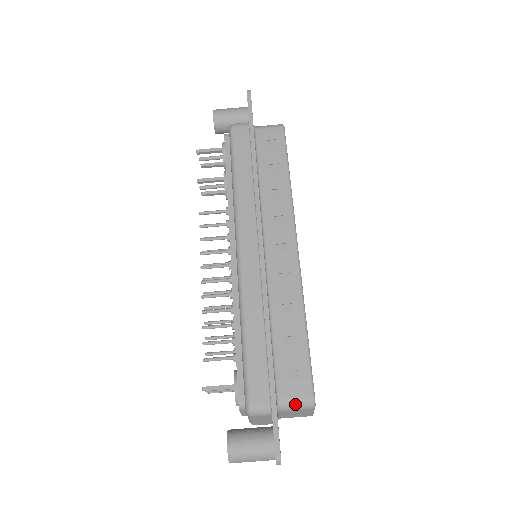
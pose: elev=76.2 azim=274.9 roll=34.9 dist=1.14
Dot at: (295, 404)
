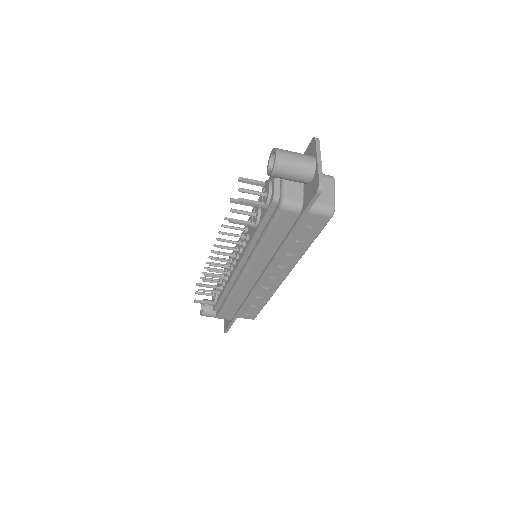
Dot at: occluded
